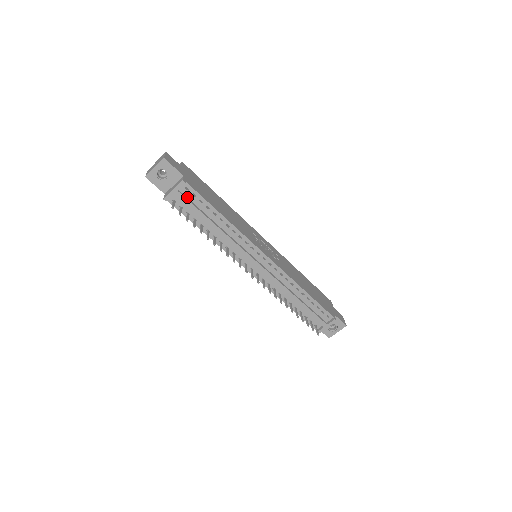
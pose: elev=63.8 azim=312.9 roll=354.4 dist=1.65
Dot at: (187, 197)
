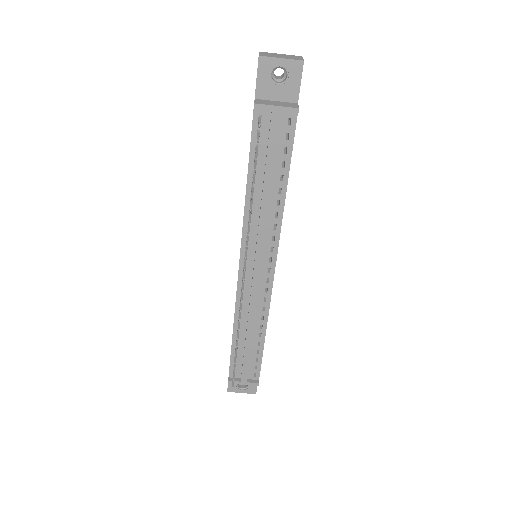
Dot at: (278, 130)
